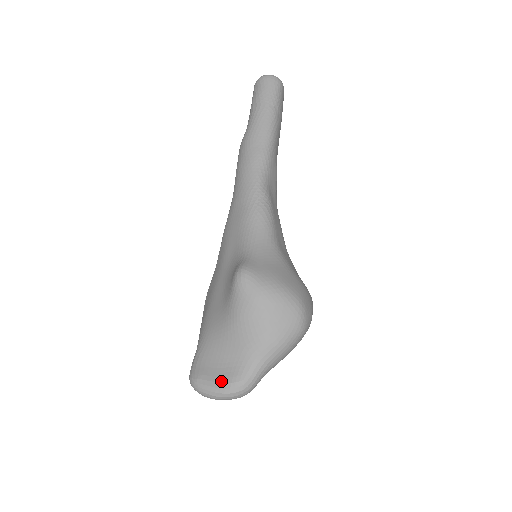
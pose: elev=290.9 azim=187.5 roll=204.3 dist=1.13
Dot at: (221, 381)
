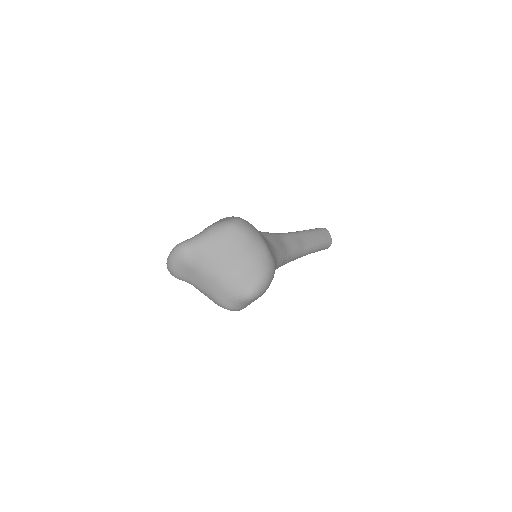
Dot at: occluded
